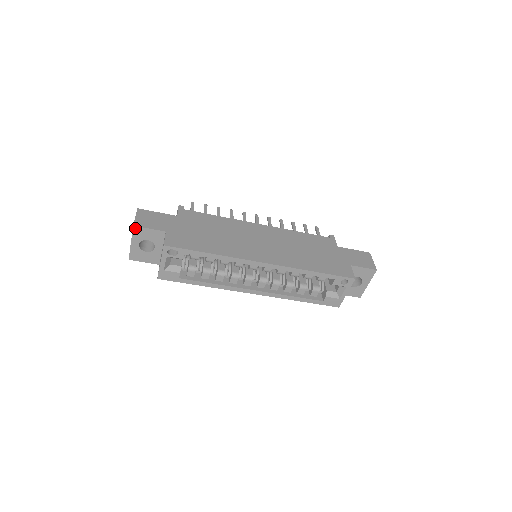
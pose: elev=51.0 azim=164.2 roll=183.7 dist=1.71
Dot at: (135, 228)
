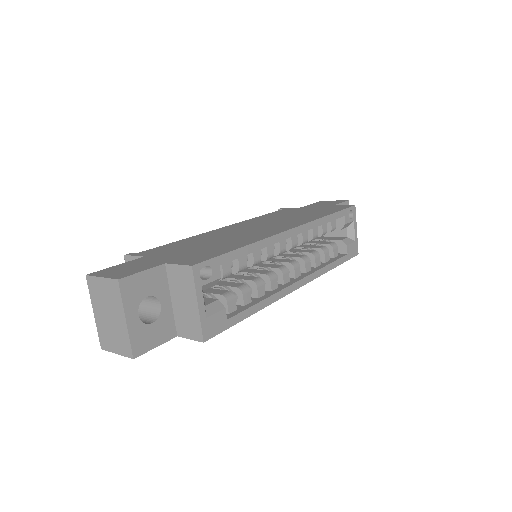
Dot at: (122, 283)
